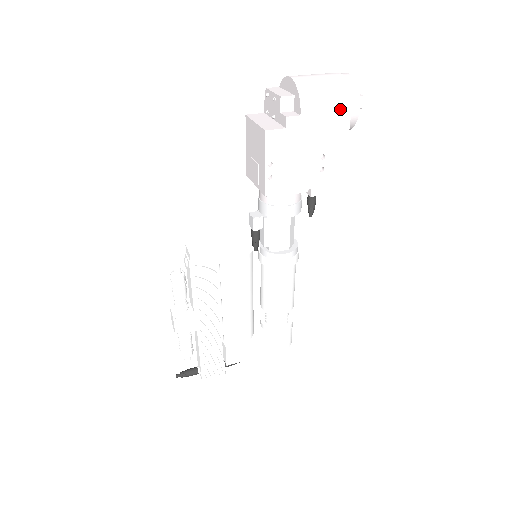
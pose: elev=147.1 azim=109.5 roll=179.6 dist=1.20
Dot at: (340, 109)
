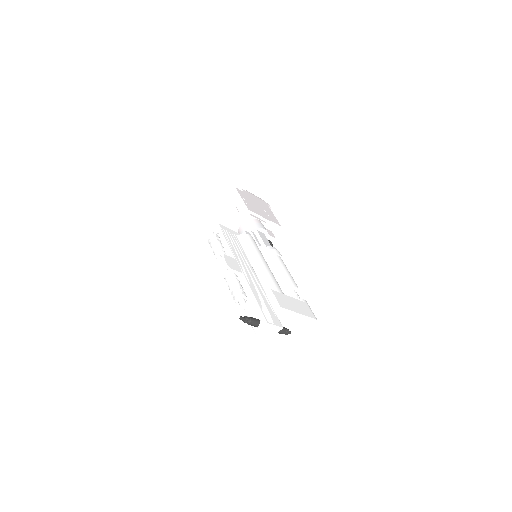
Dot at: (262, 200)
